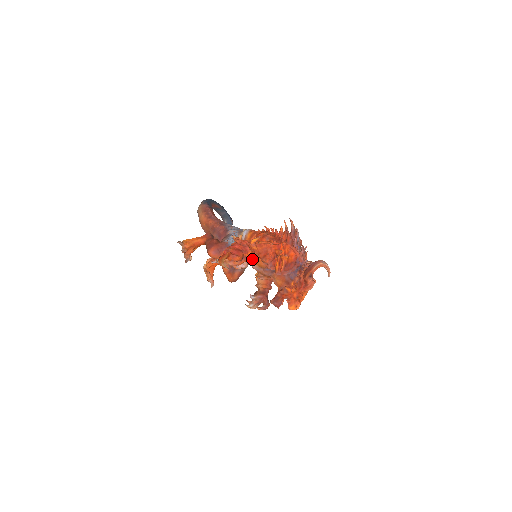
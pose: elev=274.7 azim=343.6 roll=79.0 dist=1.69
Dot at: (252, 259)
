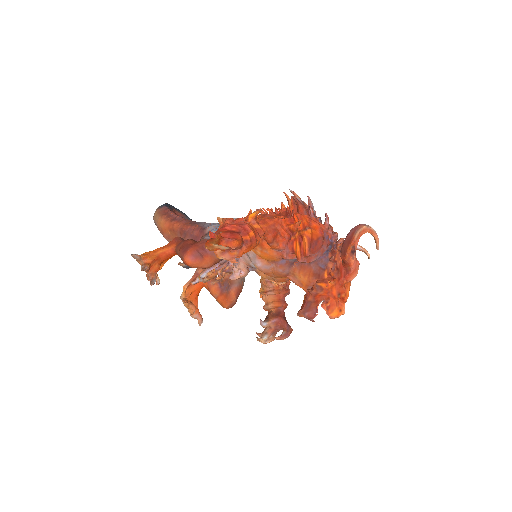
Dot at: (255, 250)
